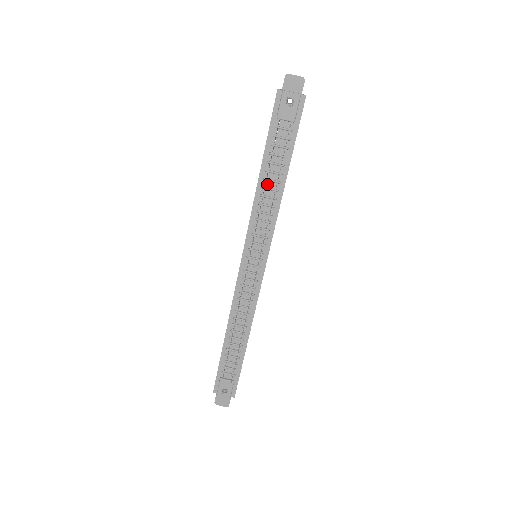
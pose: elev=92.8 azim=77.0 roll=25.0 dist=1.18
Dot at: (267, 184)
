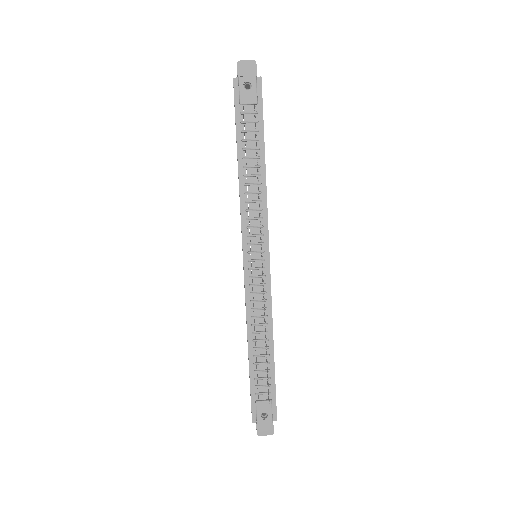
Dot at: (248, 171)
